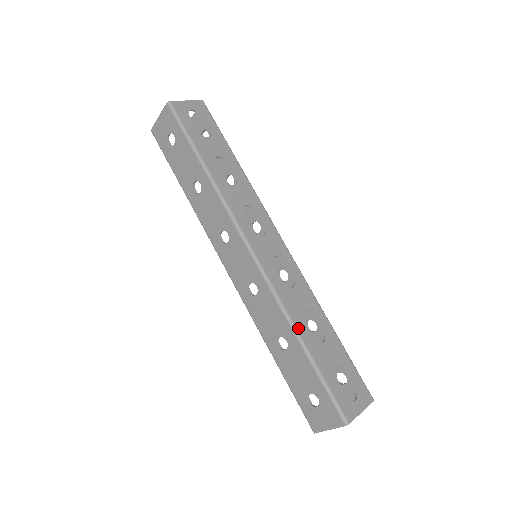
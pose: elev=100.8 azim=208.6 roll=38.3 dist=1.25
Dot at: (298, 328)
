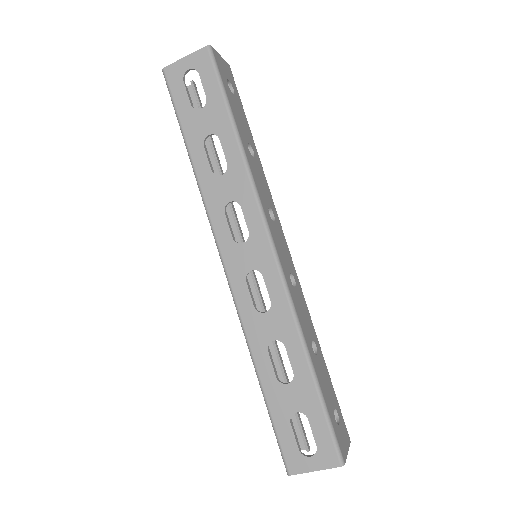
Dot at: (257, 361)
